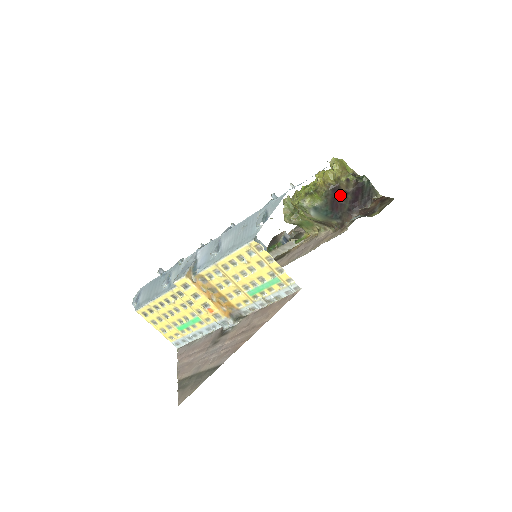
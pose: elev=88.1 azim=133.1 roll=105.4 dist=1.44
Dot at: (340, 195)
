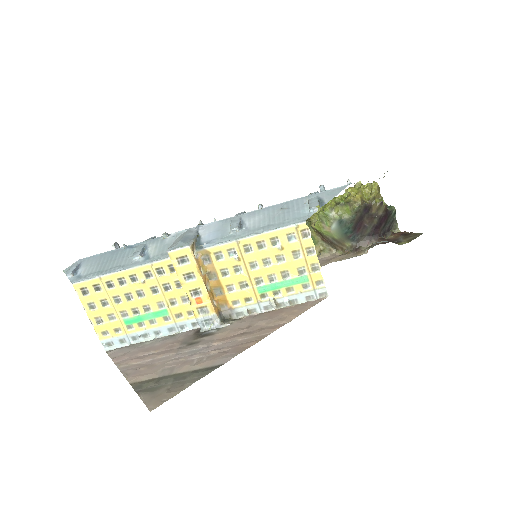
Dot at: (368, 216)
